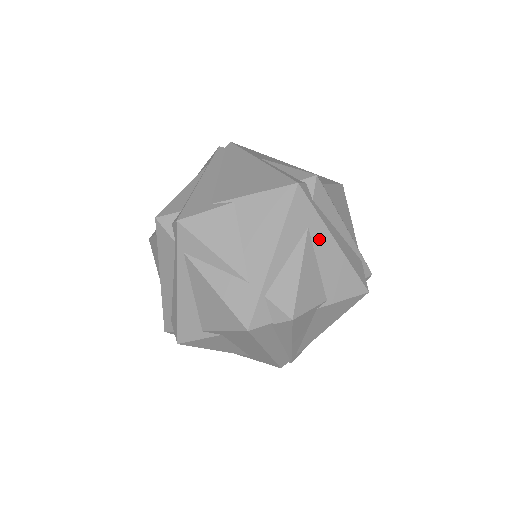
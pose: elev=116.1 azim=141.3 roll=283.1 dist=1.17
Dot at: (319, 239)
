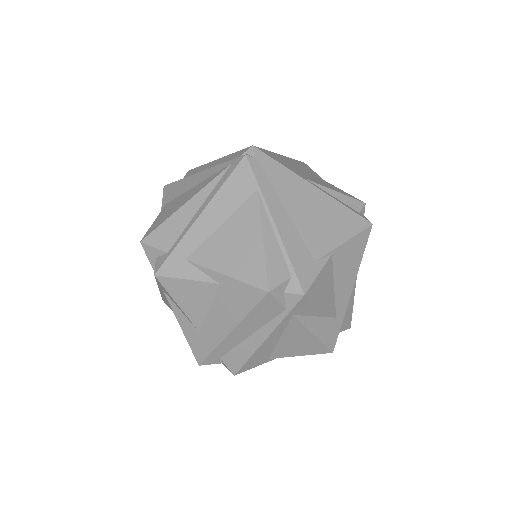
Dot at: occluded
